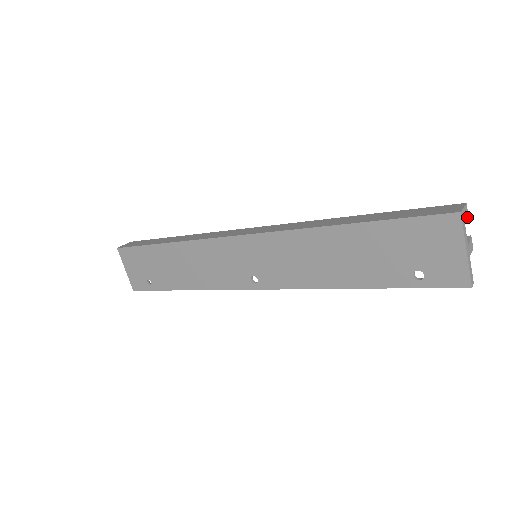
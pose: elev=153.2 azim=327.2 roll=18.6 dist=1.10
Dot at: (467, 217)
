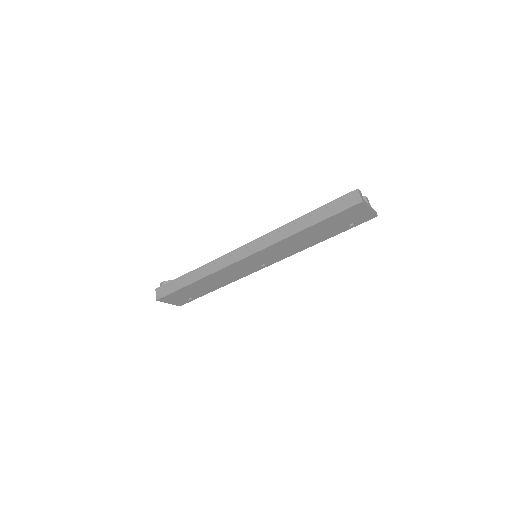
Dot at: (361, 193)
